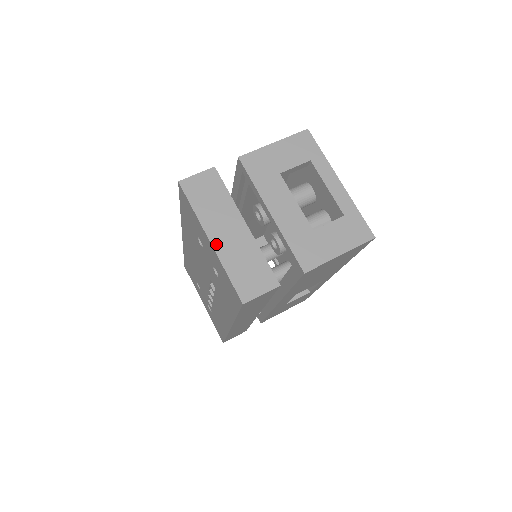
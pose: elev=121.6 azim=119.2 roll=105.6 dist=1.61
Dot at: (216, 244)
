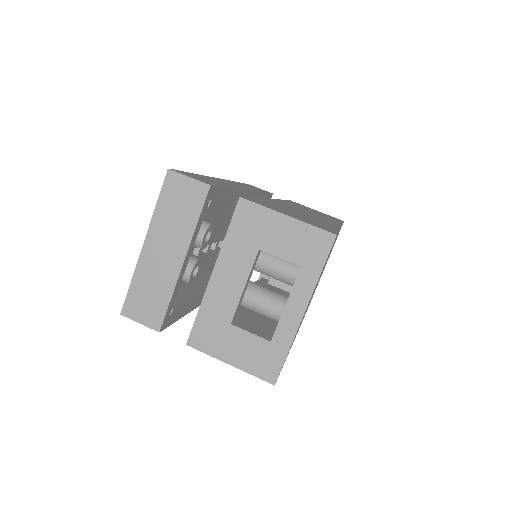
Dot at: (145, 252)
